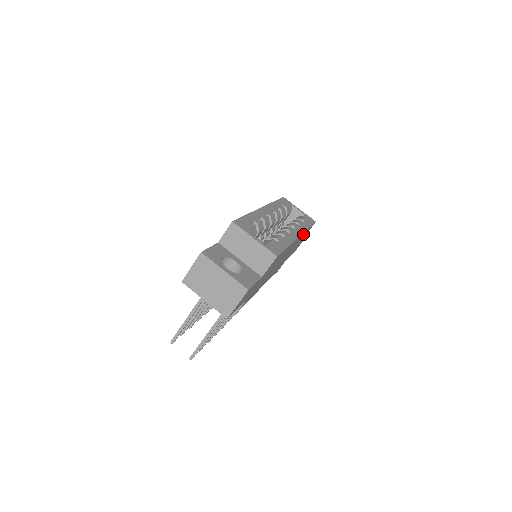
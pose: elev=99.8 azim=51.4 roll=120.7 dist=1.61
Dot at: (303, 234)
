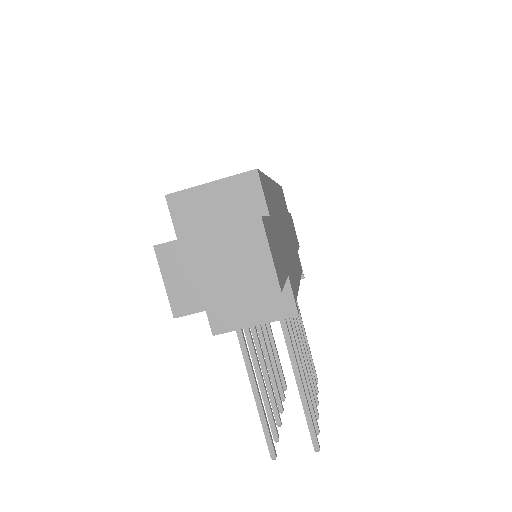
Dot at: (279, 193)
